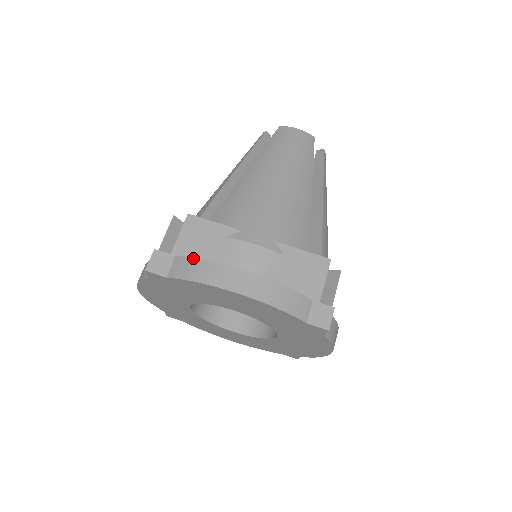
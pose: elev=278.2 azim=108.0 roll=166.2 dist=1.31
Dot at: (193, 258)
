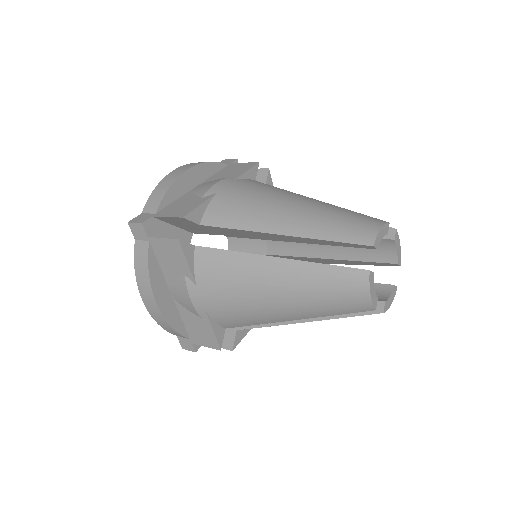
Dot at: (147, 262)
